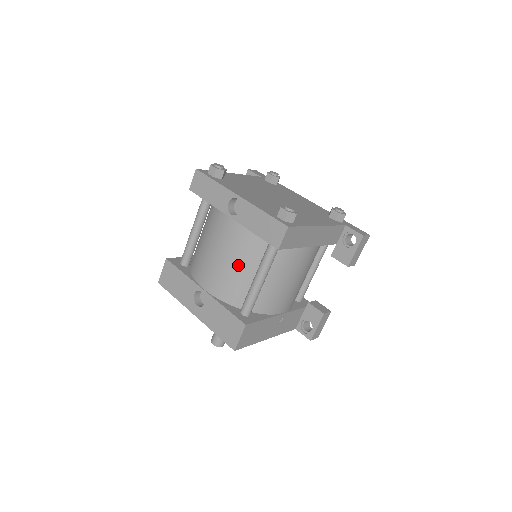
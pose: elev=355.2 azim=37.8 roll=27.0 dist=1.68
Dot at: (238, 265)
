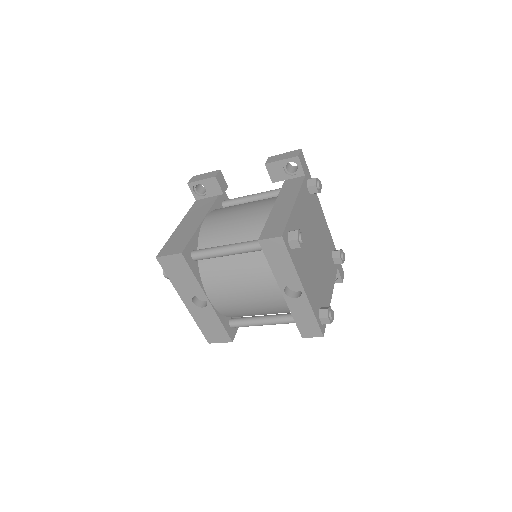
Dot at: (256, 310)
